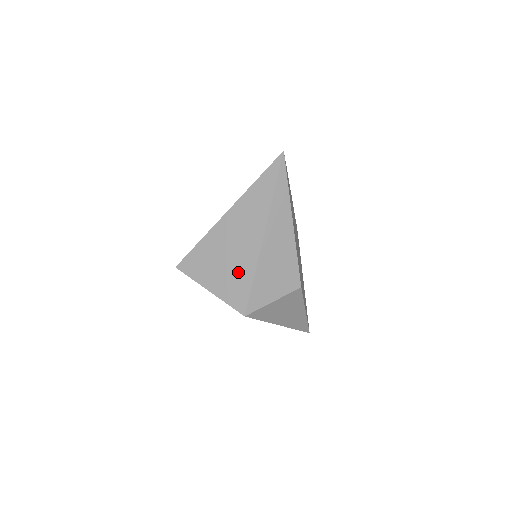
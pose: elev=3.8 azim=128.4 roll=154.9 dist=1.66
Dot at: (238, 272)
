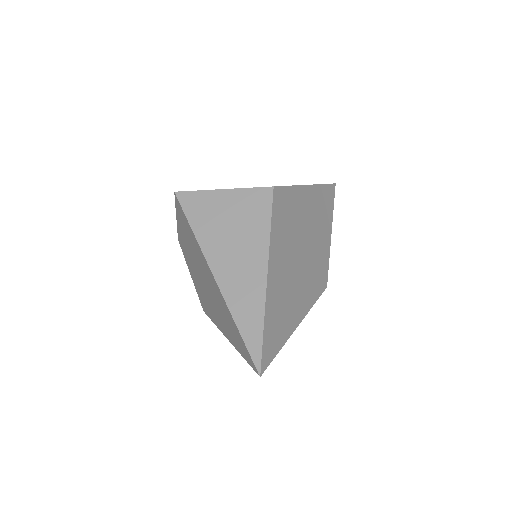
Dot at: occluded
